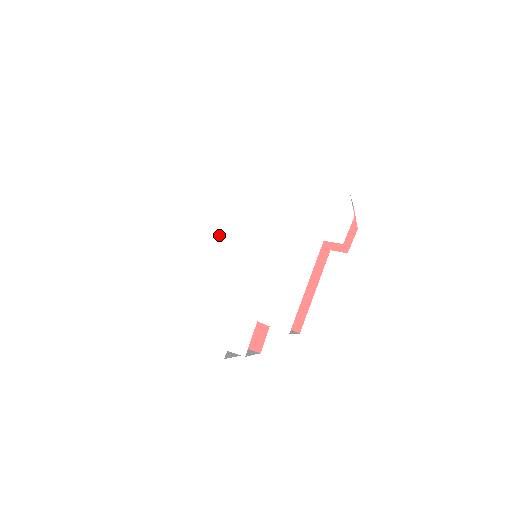
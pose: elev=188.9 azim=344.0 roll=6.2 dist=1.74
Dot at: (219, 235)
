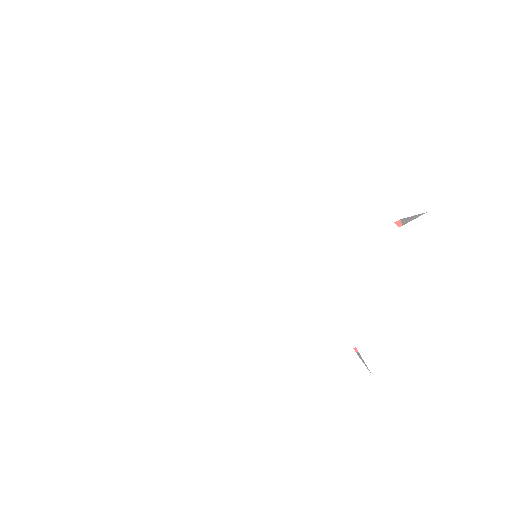
Dot at: (239, 192)
